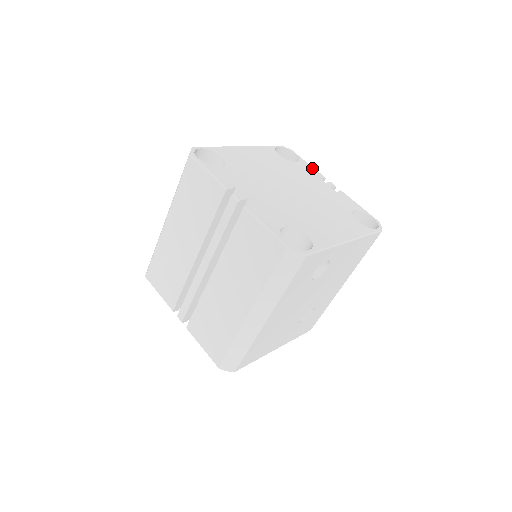
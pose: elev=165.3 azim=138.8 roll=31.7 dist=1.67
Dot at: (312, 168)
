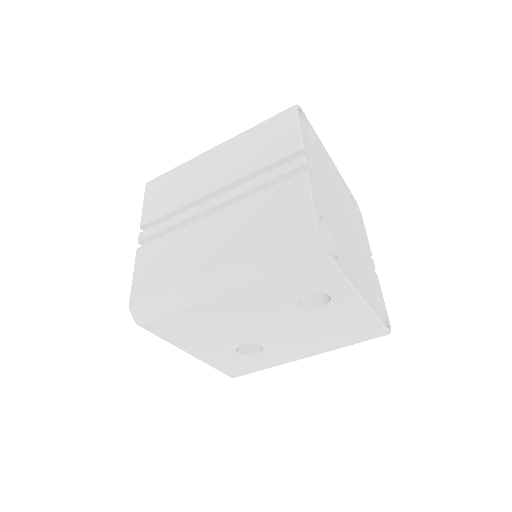
Dot at: (367, 238)
